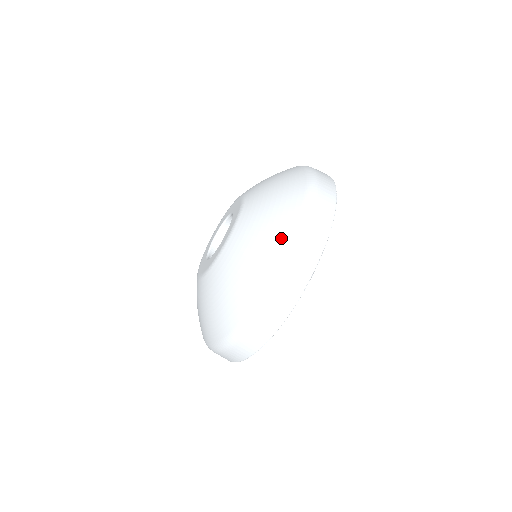
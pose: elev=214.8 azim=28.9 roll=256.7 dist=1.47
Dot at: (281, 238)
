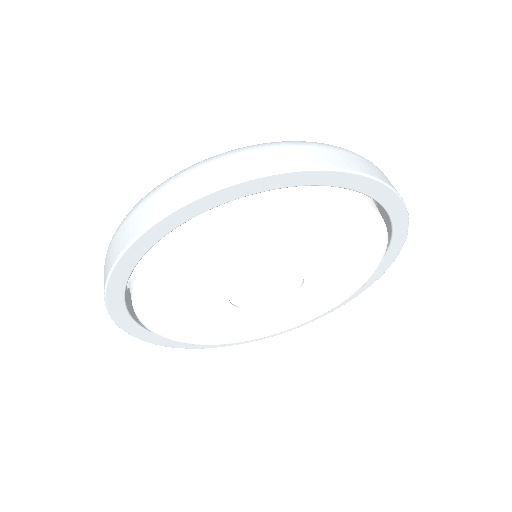
Dot at: occluded
